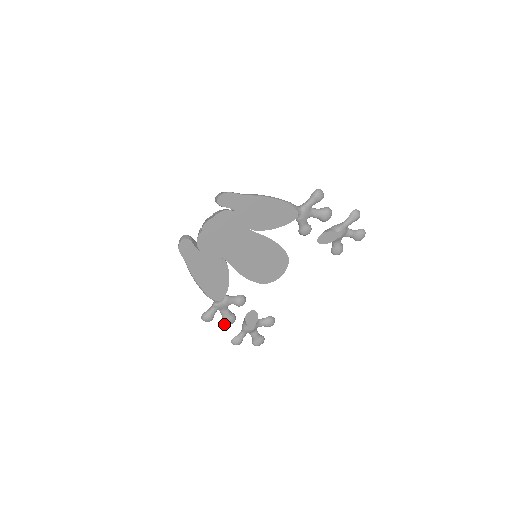
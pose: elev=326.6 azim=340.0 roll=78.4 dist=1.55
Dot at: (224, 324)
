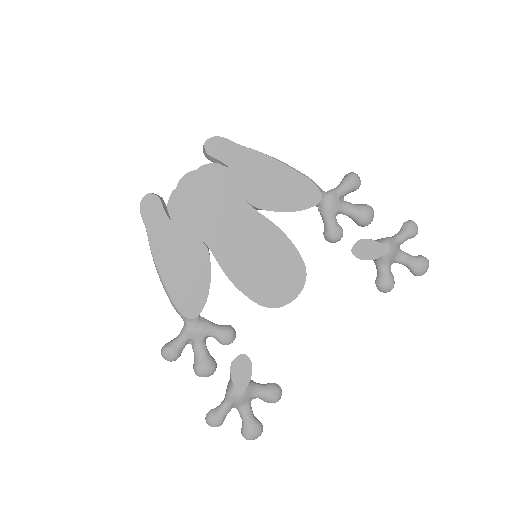
Dot at: (196, 373)
